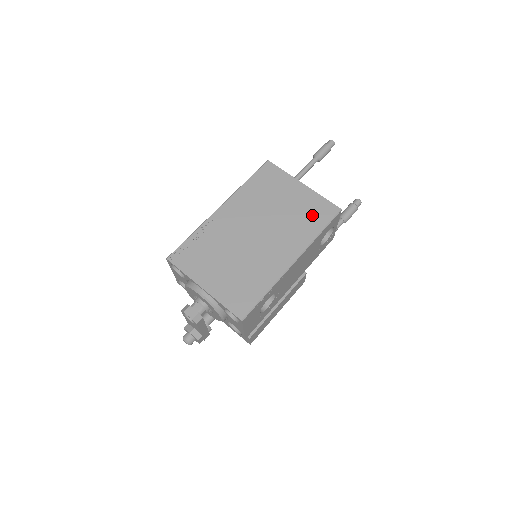
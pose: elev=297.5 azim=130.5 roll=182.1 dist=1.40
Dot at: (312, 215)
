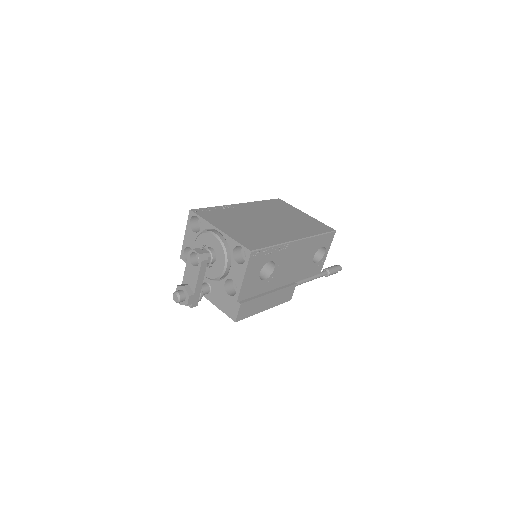
Dot at: (313, 226)
